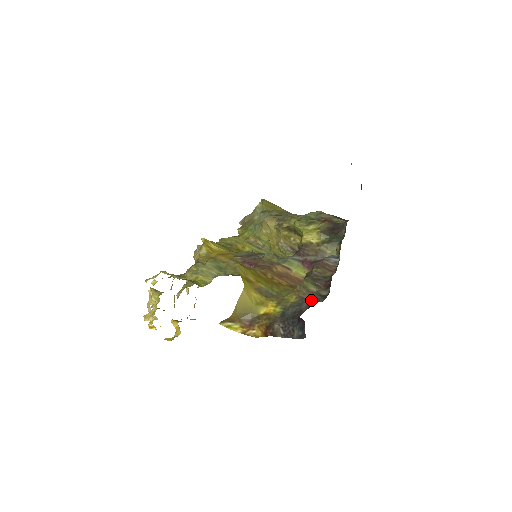
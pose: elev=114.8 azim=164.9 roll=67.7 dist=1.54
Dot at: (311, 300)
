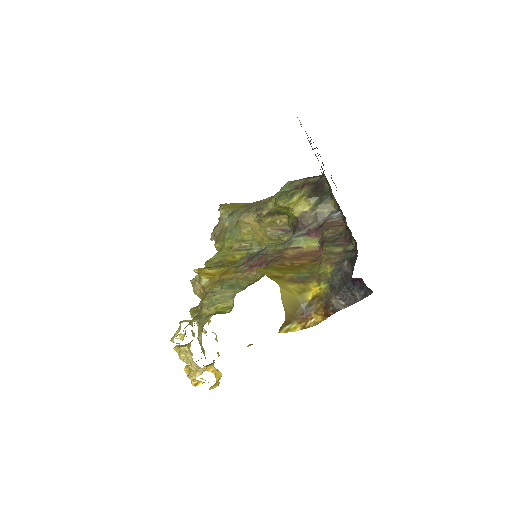
Dot at: (346, 260)
